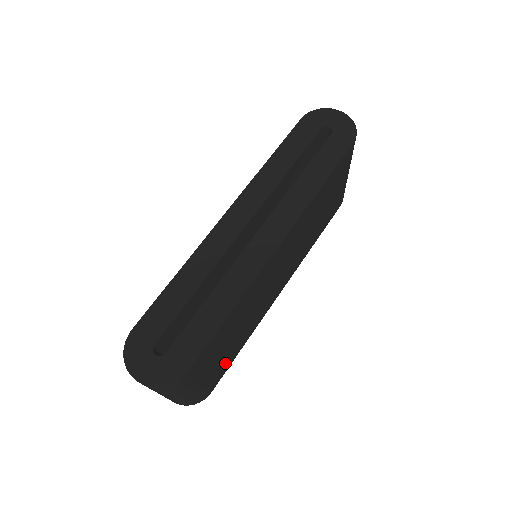
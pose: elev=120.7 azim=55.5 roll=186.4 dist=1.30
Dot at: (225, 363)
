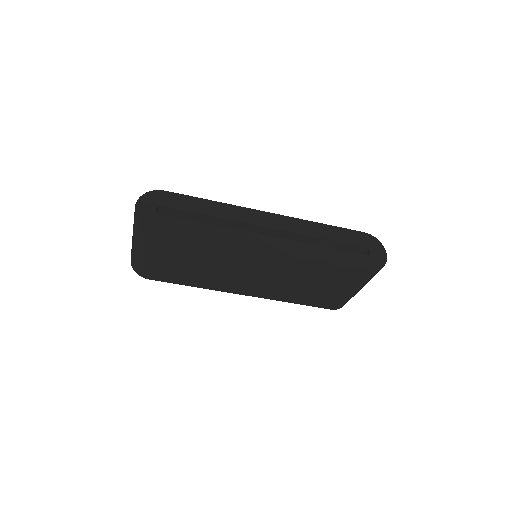
Dot at: (173, 274)
